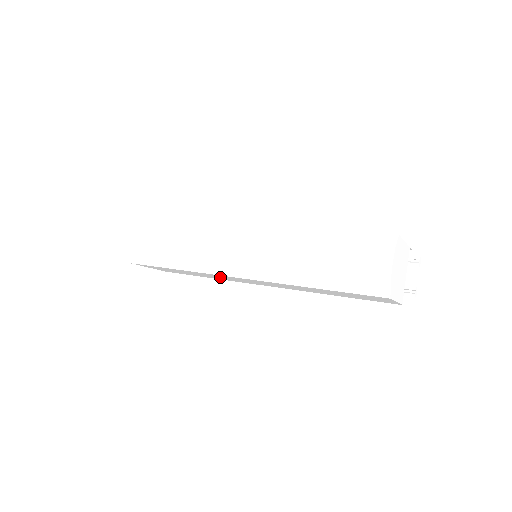
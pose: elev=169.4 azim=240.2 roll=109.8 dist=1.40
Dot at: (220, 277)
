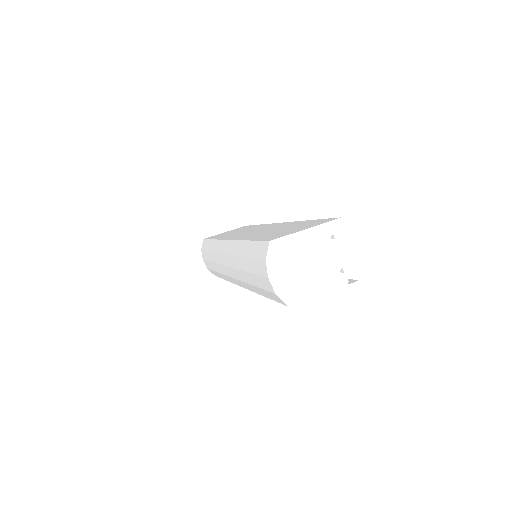
Dot at: occluded
